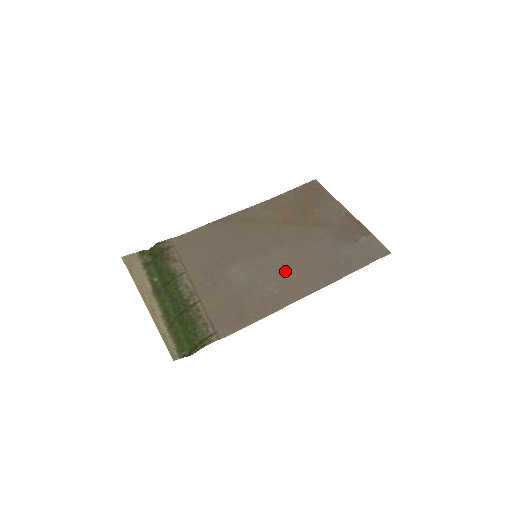
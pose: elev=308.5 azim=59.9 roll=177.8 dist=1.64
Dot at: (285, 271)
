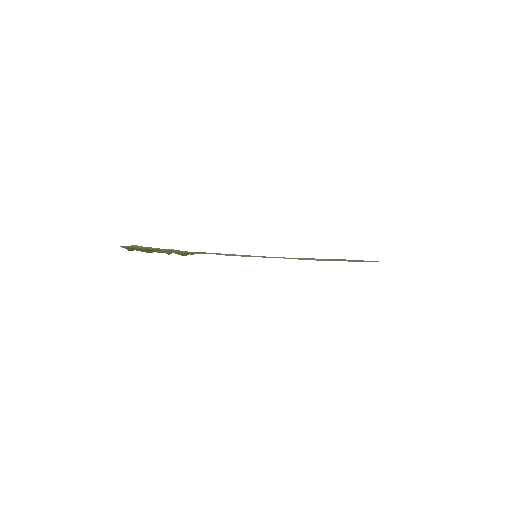
Dot at: (265, 256)
